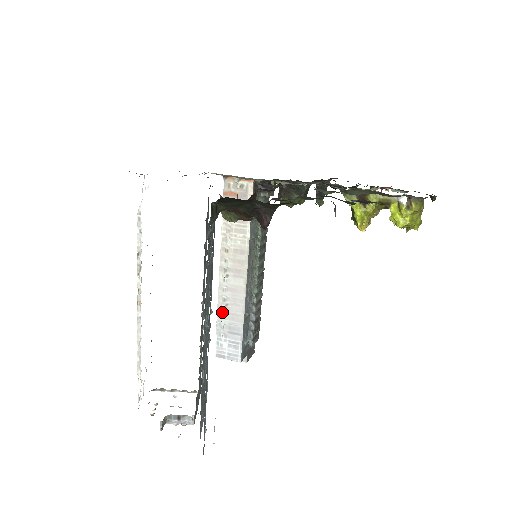
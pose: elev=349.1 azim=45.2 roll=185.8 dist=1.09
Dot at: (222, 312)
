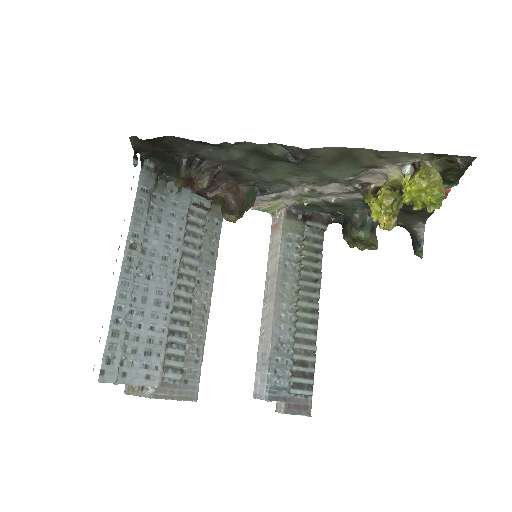
Dot at: (261, 343)
